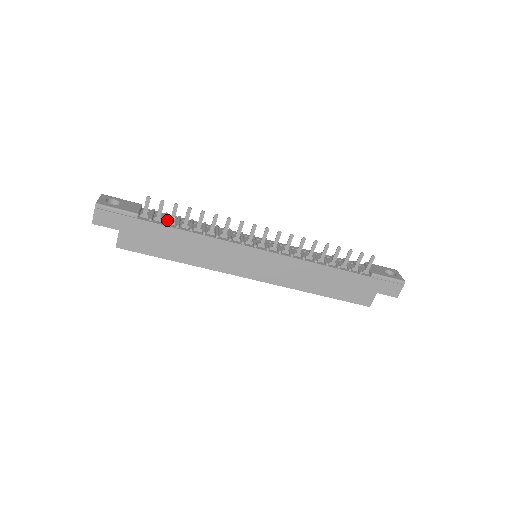
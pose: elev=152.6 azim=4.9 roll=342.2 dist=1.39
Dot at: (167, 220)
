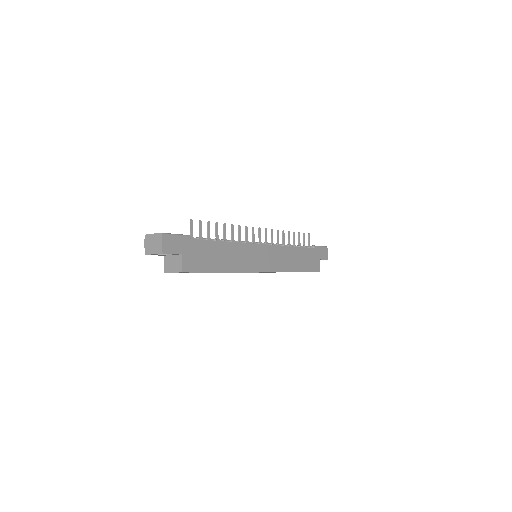
Dot at: occluded
